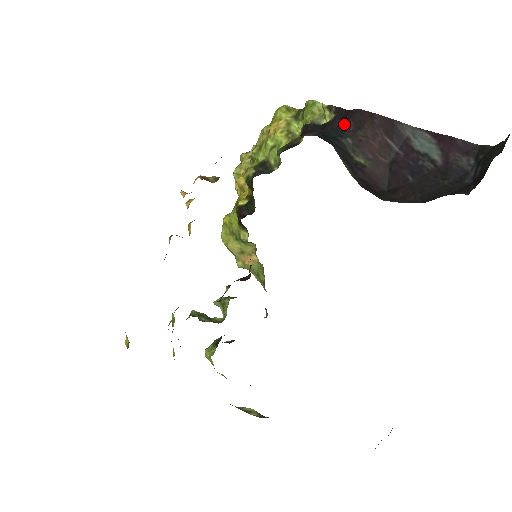
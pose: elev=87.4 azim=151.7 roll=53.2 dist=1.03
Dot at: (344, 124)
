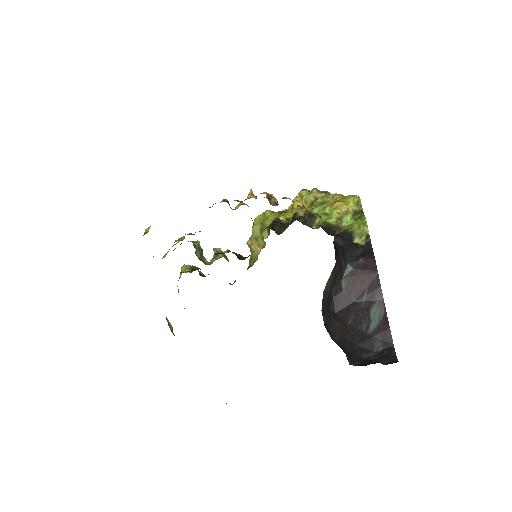
Dot at: (360, 256)
